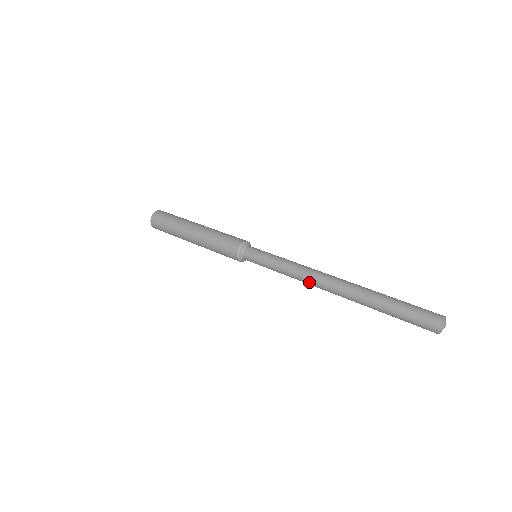
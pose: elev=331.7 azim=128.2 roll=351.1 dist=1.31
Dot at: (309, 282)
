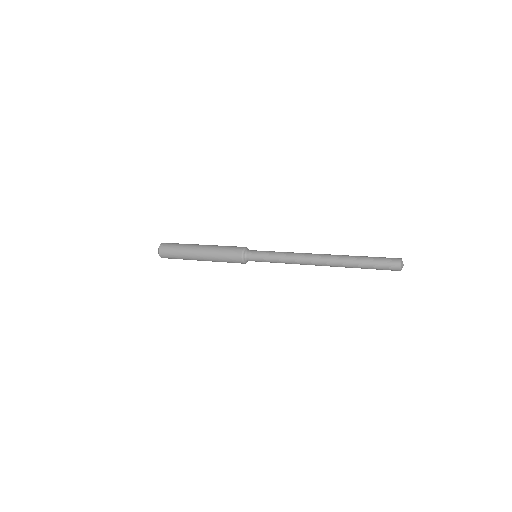
Dot at: (303, 257)
